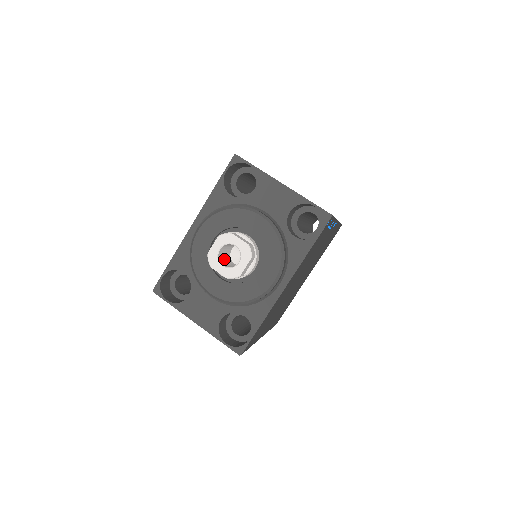
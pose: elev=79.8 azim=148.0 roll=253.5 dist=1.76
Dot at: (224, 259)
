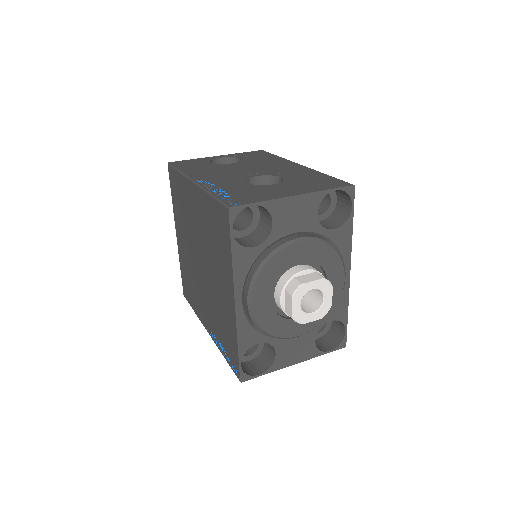
Dot at: occluded
